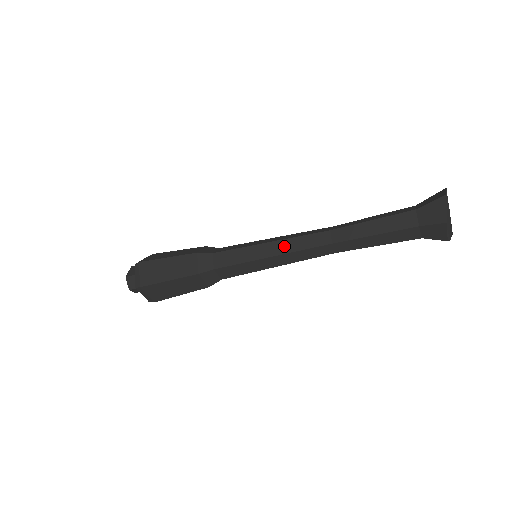
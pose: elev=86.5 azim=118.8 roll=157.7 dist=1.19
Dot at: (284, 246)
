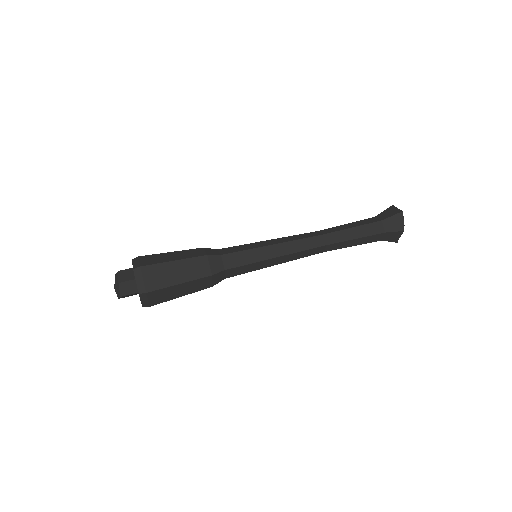
Dot at: (288, 248)
